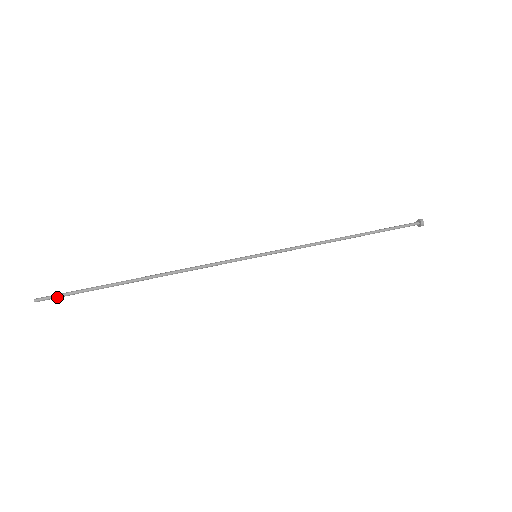
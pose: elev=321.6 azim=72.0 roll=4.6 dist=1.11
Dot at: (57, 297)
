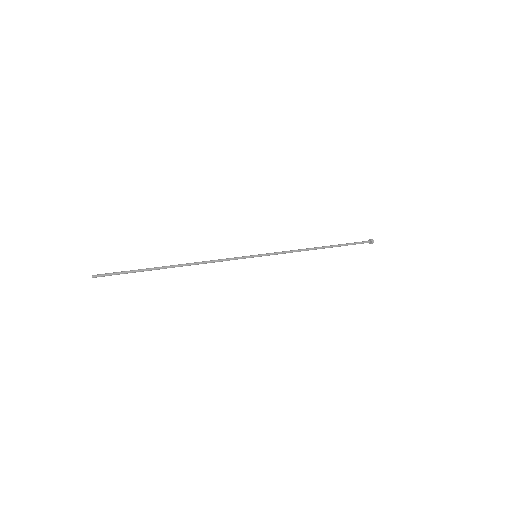
Dot at: (109, 274)
